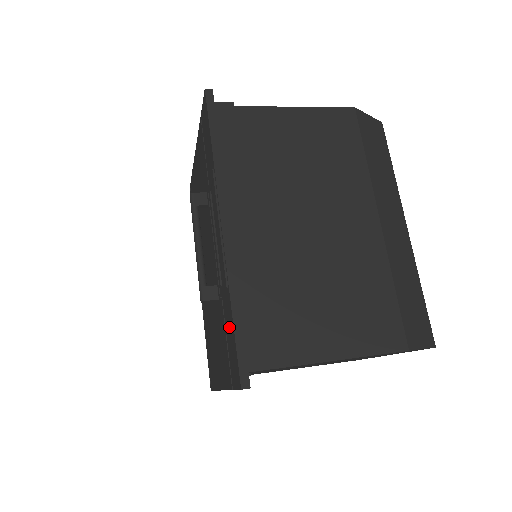
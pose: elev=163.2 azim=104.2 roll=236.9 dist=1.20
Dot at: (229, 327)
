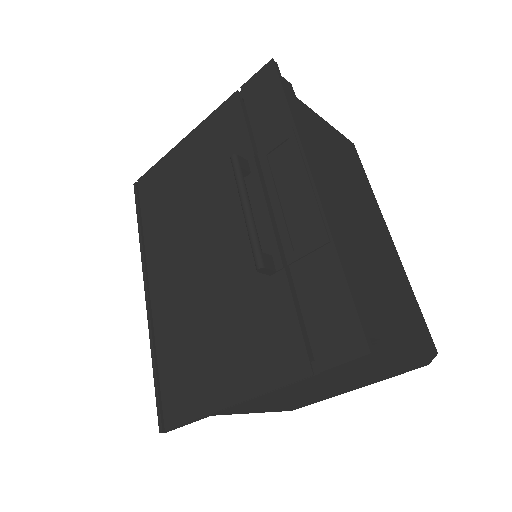
Dot at: (322, 291)
